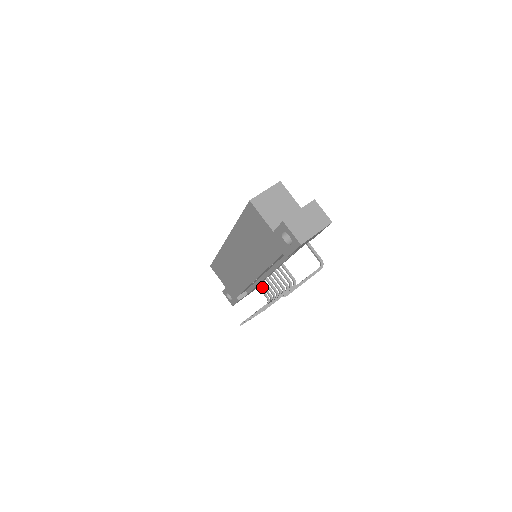
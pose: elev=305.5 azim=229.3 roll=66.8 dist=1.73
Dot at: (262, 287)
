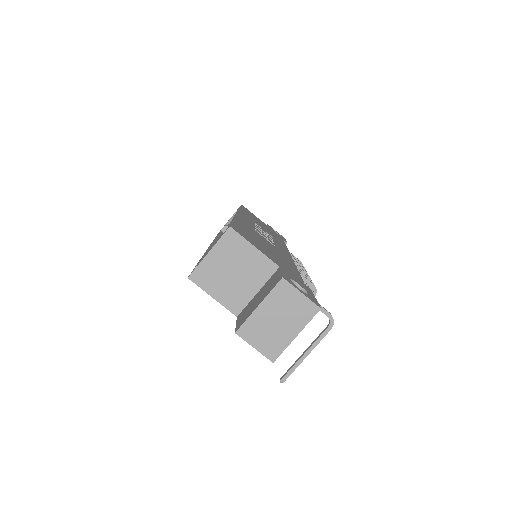
Dot at: occluded
